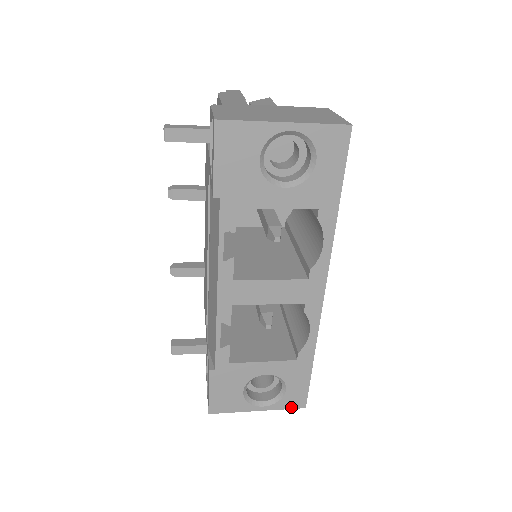
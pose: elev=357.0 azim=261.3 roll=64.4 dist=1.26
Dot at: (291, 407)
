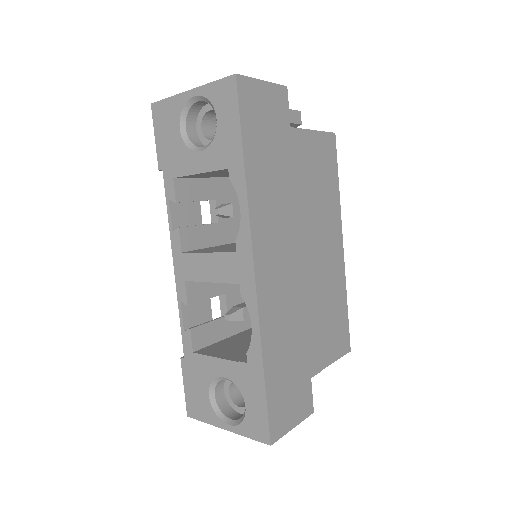
Dot at: (256, 437)
